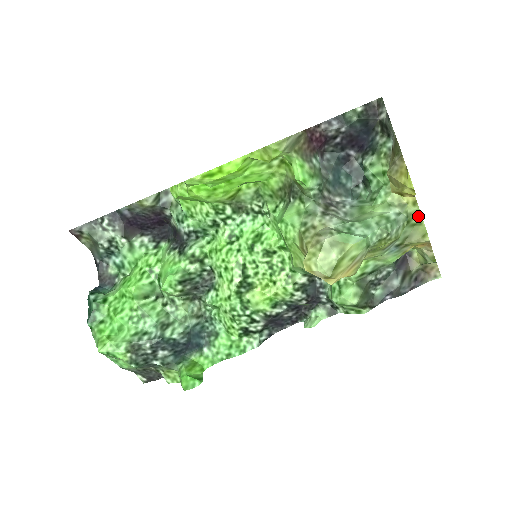
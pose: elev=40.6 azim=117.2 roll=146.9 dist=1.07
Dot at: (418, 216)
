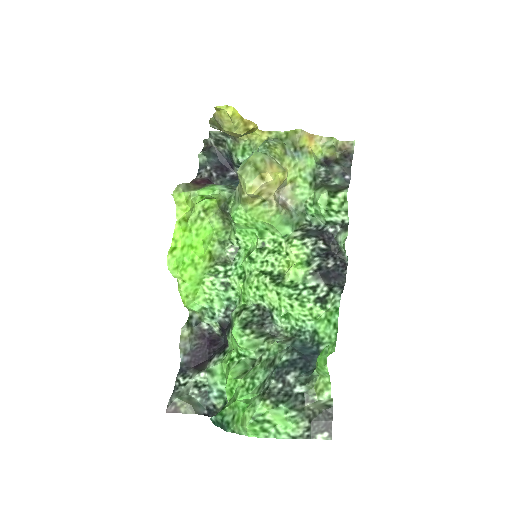
Dot at: (281, 134)
